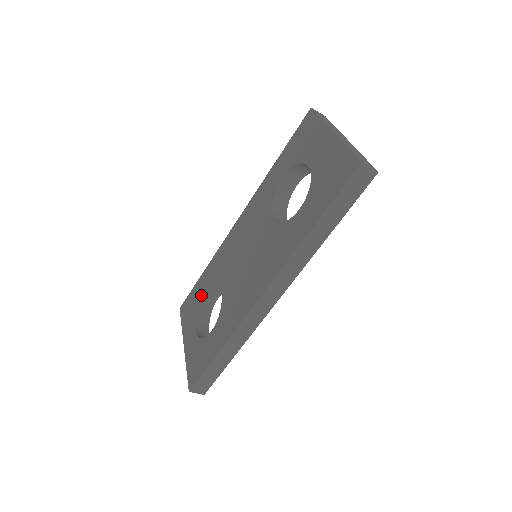
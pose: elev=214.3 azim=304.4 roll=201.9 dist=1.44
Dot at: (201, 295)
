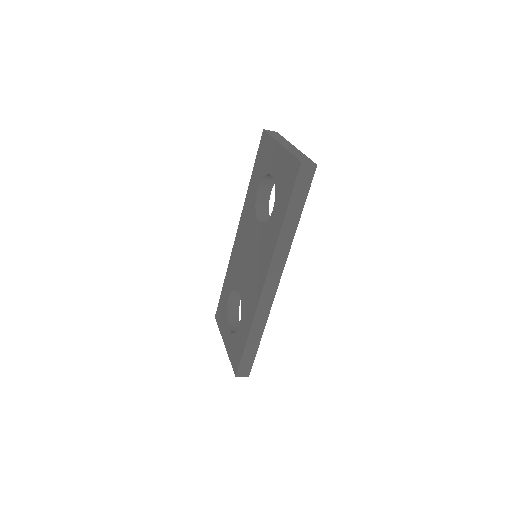
Dot at: (226, 300)
